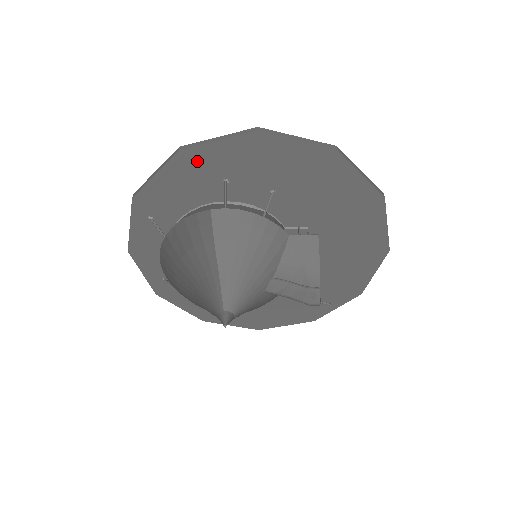
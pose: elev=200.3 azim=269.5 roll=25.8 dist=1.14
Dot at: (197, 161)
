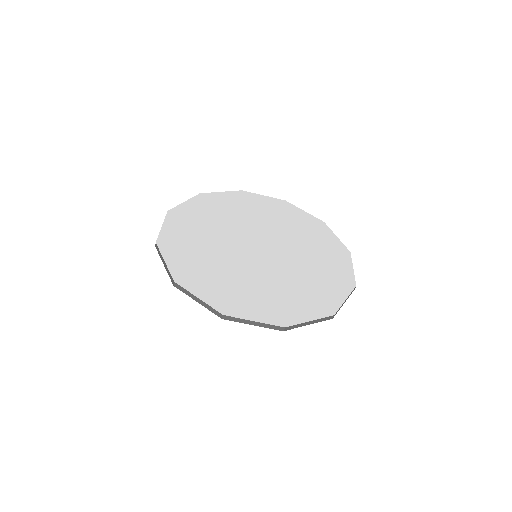
Dot at: occluded
